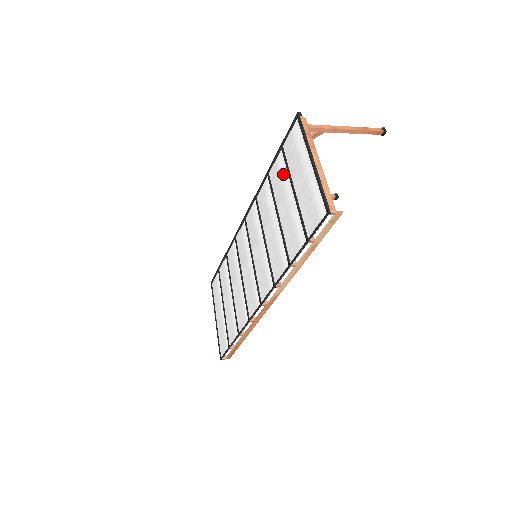
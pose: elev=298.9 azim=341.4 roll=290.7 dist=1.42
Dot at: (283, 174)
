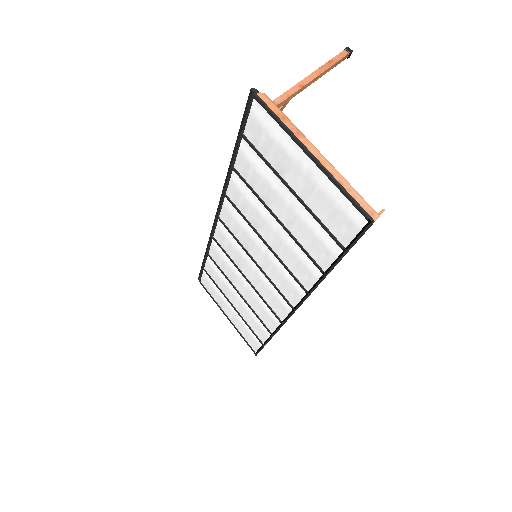
Dot at: (261, 169)
